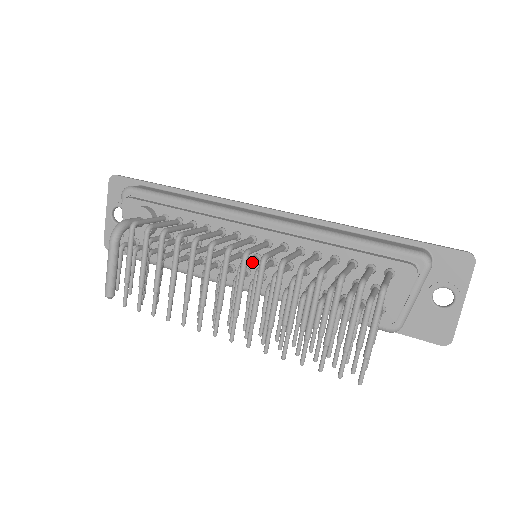
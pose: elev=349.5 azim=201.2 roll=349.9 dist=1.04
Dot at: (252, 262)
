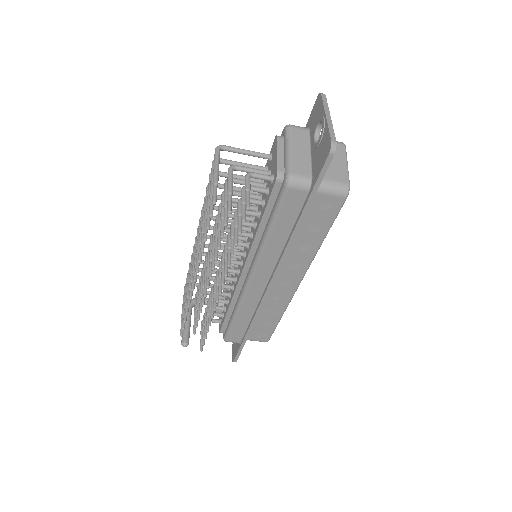
Dot at: occluded
